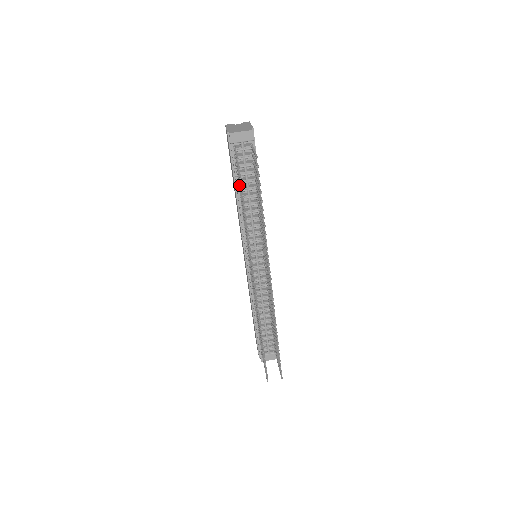
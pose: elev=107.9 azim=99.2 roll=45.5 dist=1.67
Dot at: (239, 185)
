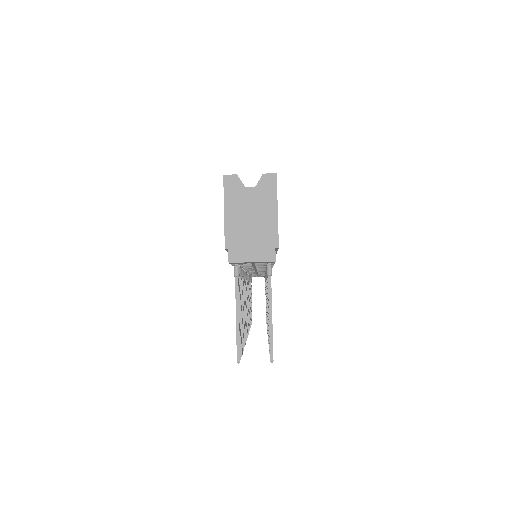
Dot at: occluded
